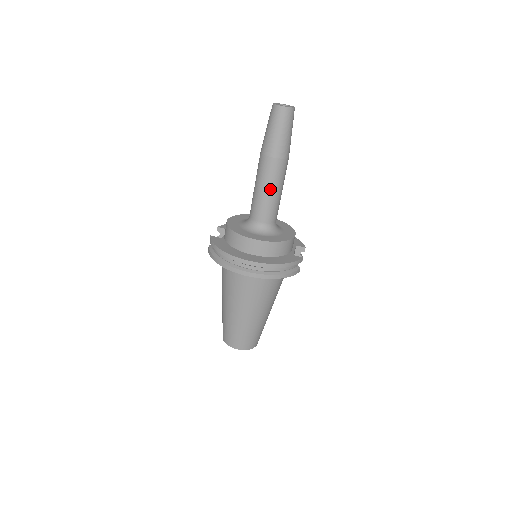
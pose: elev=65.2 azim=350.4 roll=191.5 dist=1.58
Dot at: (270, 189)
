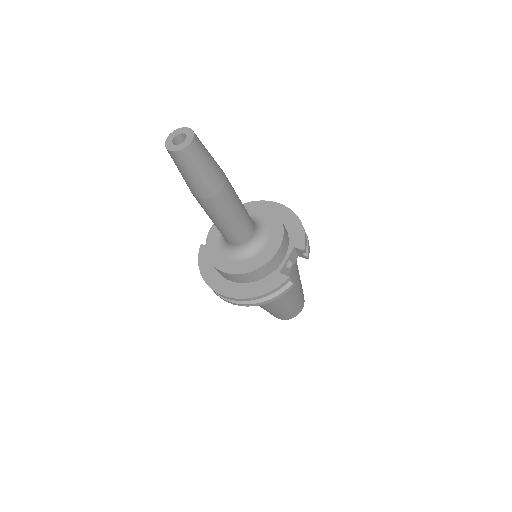
Dot at: (219, 222)
